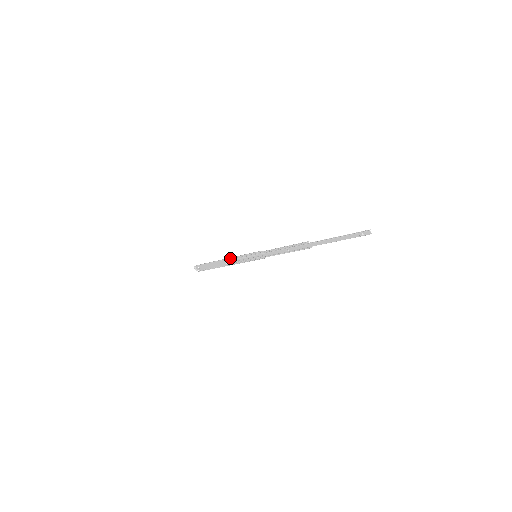
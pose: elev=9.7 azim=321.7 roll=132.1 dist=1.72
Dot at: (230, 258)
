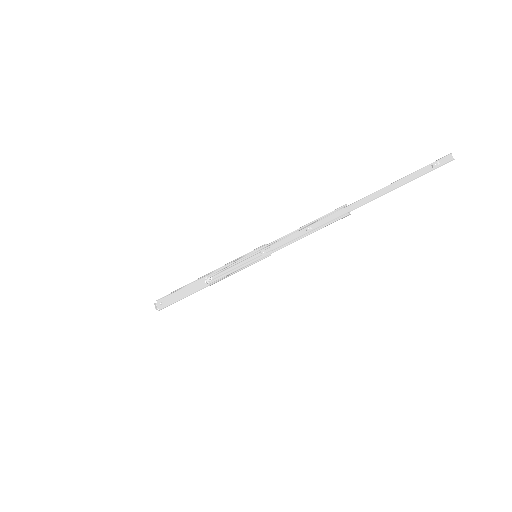
Dot at: occluded
